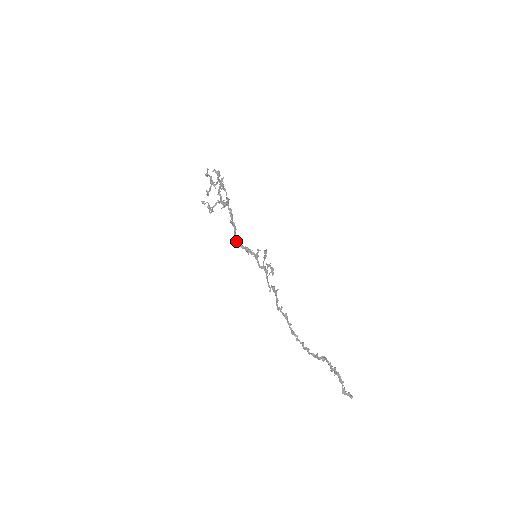
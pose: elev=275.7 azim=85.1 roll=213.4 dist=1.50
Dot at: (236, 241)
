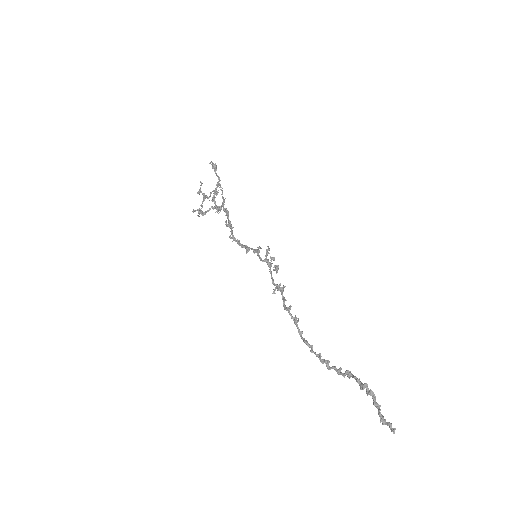
Dot at: occluded
